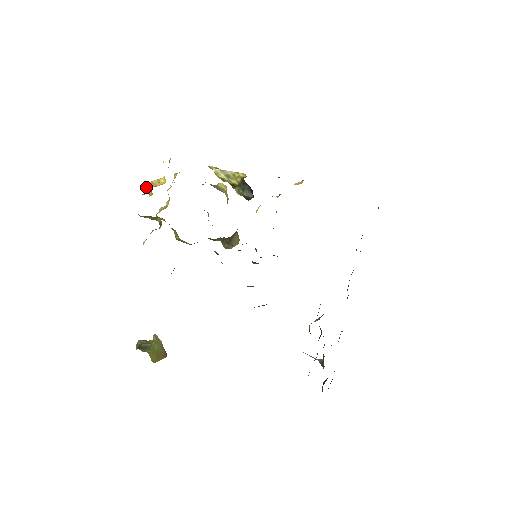
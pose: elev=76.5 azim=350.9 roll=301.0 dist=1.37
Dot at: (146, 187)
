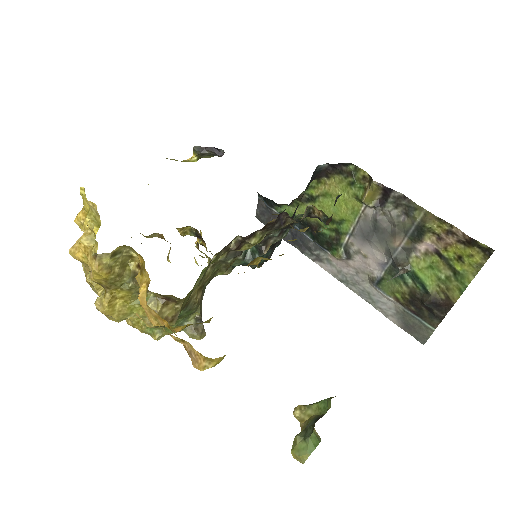
Dot at: (87, 222)
